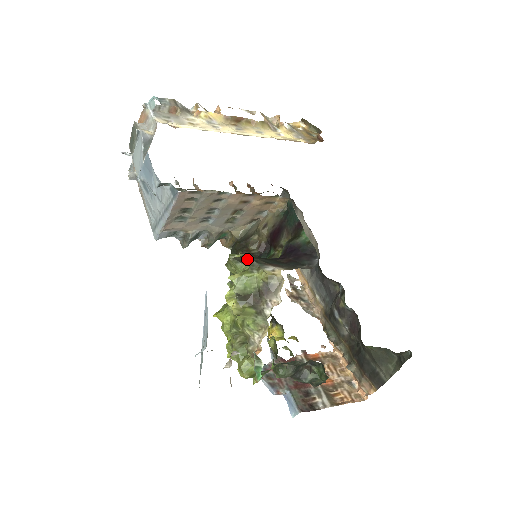
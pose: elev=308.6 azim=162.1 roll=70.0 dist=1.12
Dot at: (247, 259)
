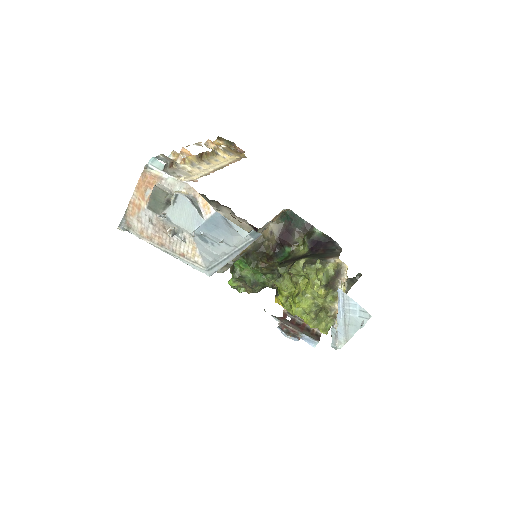
Dot at: (313, 261)
